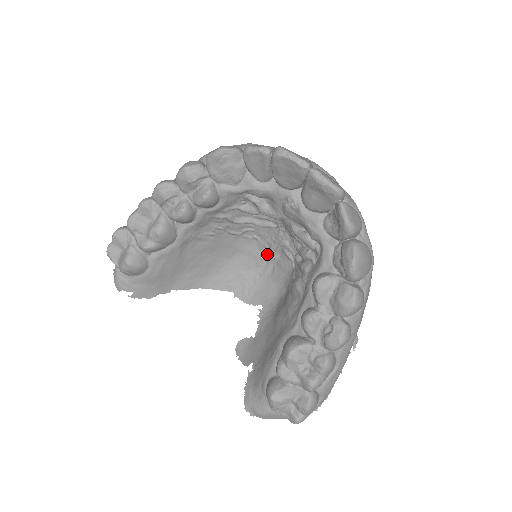
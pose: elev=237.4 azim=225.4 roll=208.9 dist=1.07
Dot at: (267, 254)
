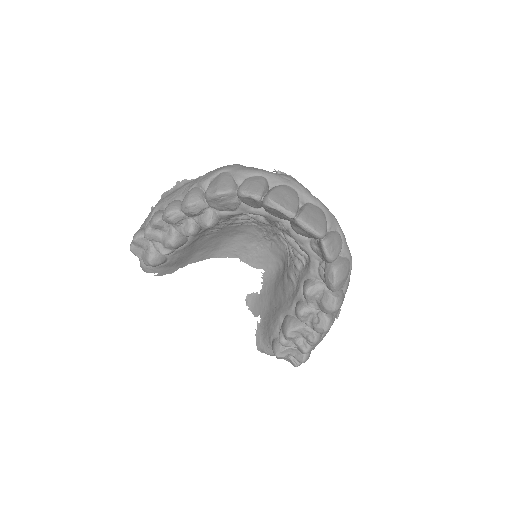
Dot at: (265, 234)
